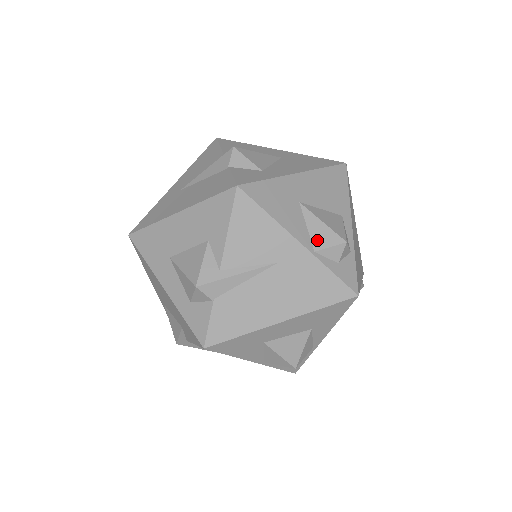
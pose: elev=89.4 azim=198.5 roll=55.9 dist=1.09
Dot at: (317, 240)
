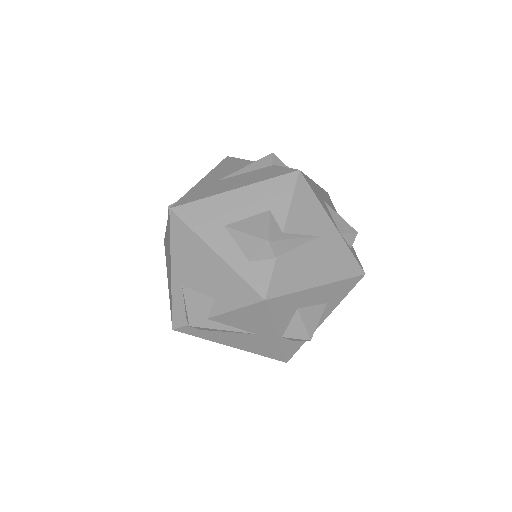
Dot at: (340, 227)
